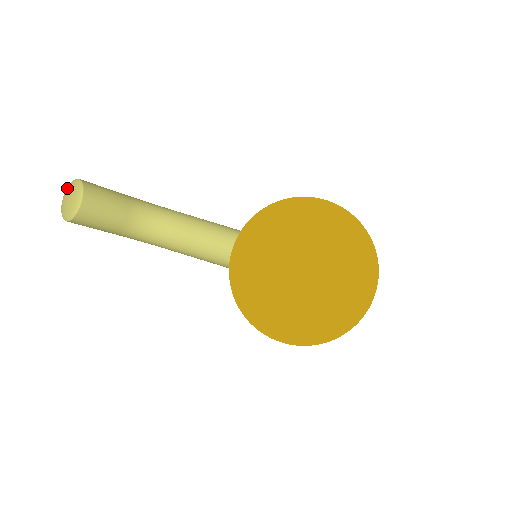
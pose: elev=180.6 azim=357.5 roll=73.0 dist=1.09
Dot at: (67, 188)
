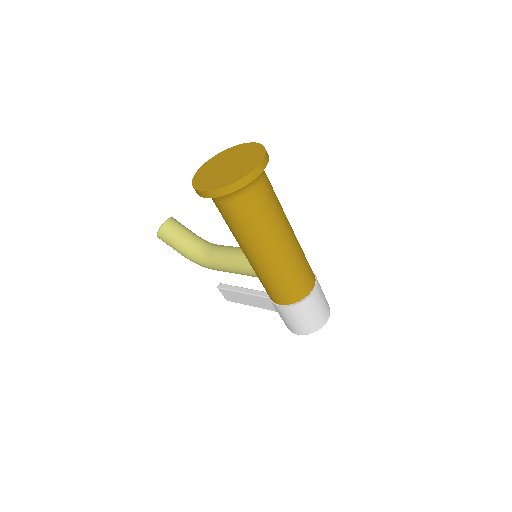
Dot at: occluded
